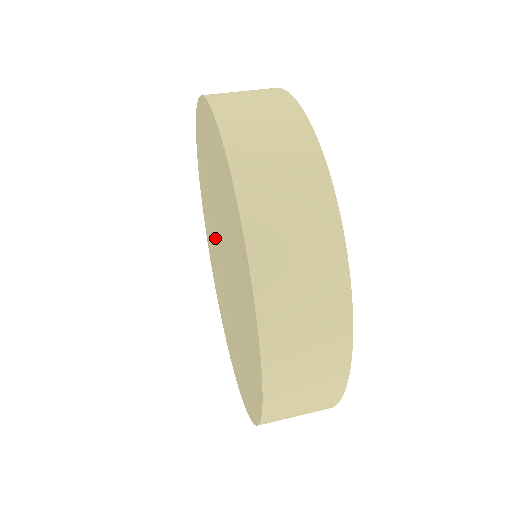
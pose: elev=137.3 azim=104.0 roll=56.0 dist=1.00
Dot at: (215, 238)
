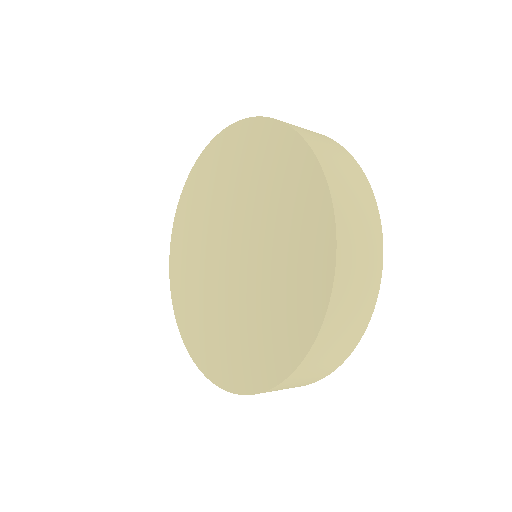
Dot at: (220, 286)
